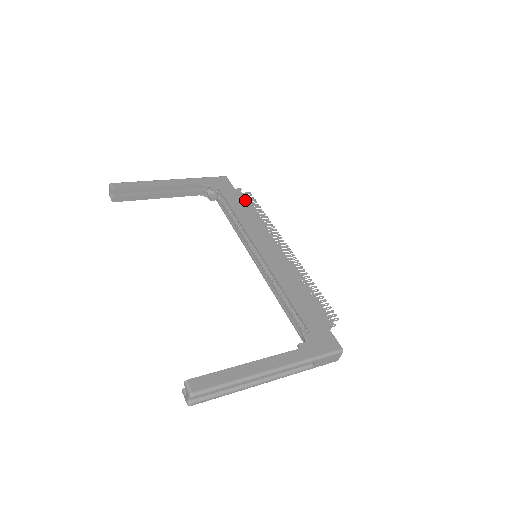
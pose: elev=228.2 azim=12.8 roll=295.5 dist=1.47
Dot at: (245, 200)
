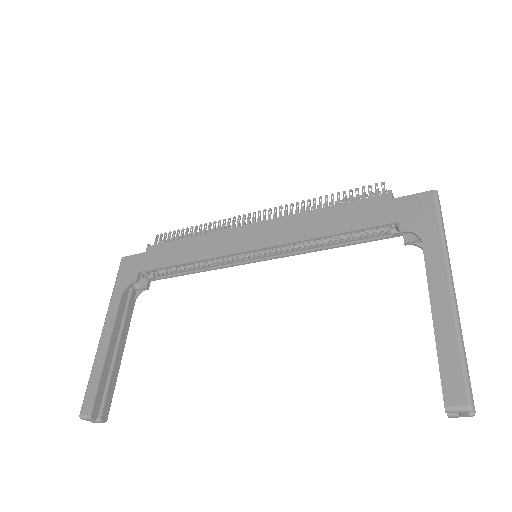
Dot at: (168, 244)
